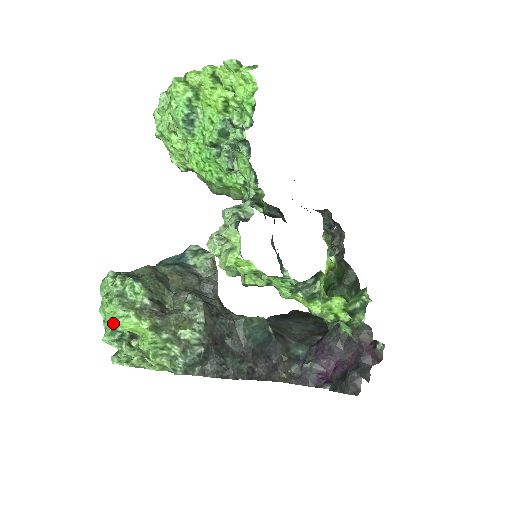
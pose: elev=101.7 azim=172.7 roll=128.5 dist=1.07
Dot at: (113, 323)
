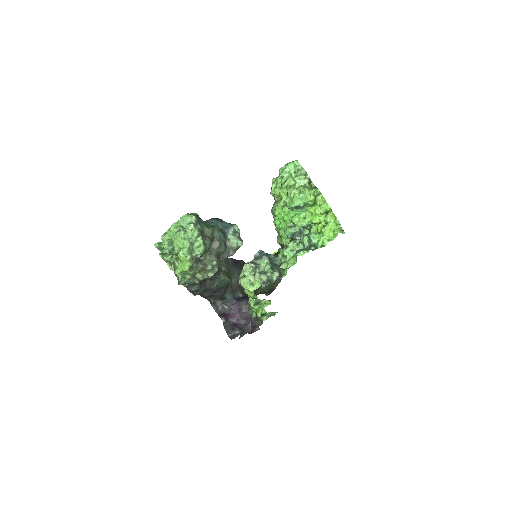
Dot at: occluded
